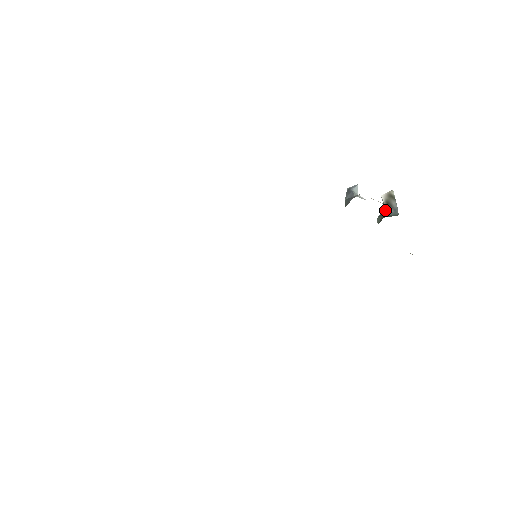
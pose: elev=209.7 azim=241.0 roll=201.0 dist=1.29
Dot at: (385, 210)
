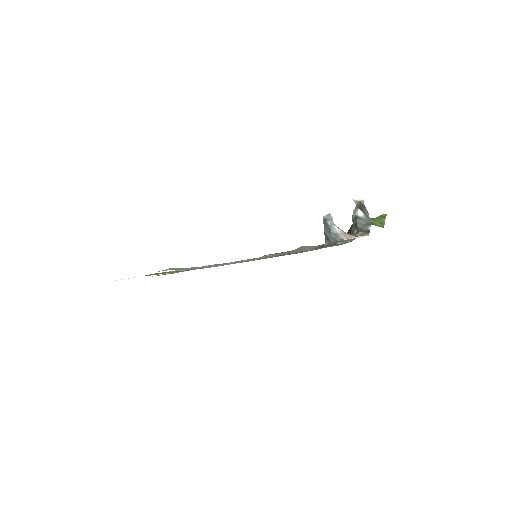
Dot at: (358, 214)
